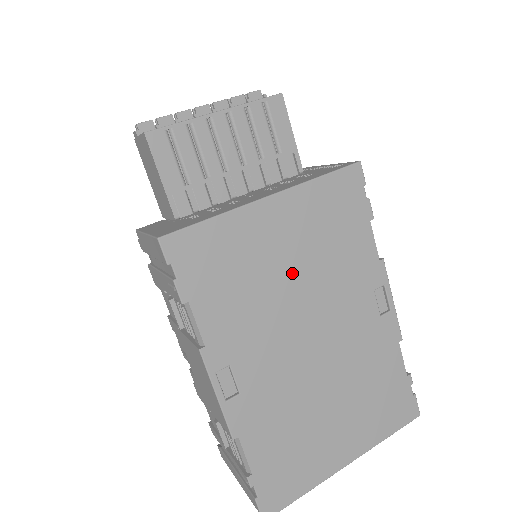
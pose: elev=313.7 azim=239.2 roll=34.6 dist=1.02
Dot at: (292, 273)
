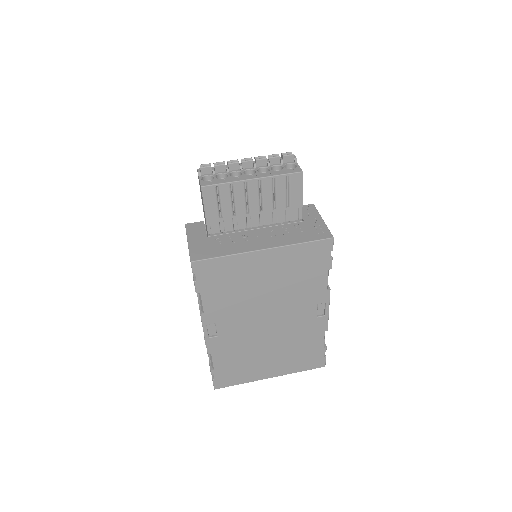
Dot at: (266, 288)
